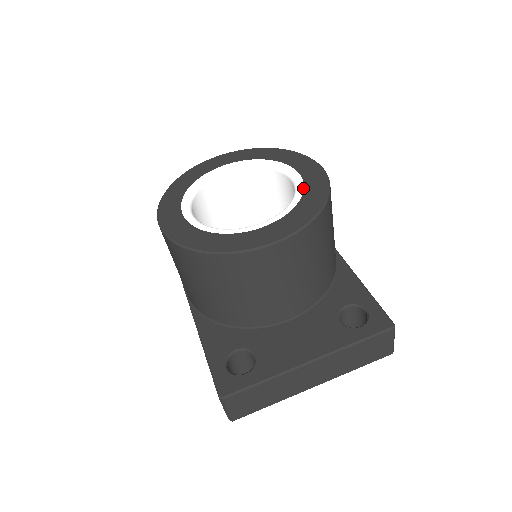
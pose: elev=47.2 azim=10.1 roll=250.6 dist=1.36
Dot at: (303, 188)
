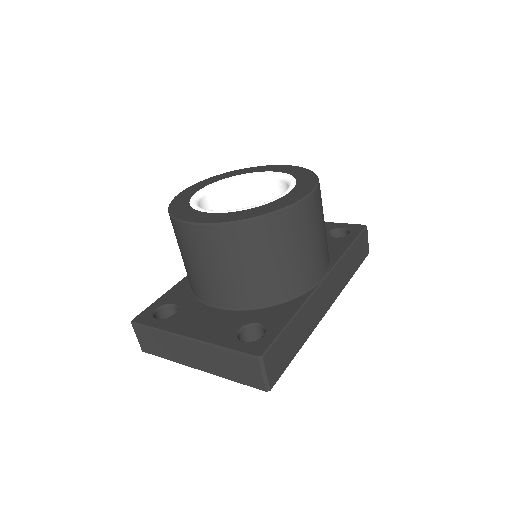
Dot at: (271, 201)
